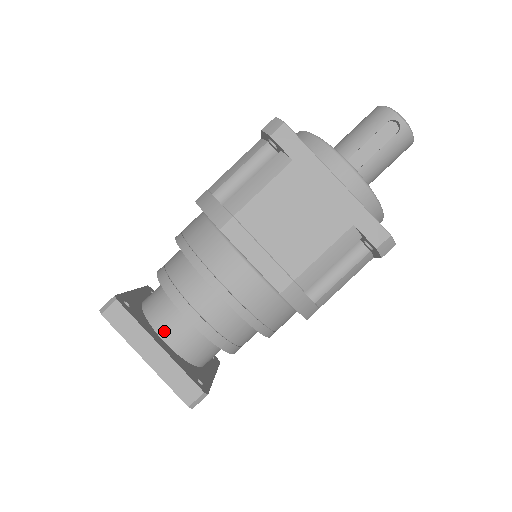
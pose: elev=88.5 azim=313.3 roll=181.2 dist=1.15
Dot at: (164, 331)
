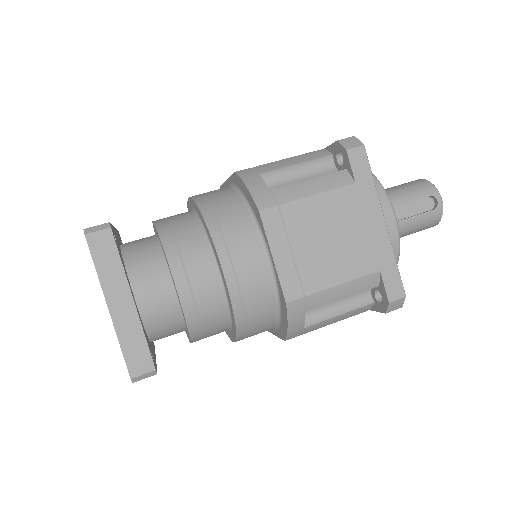
Dot at: (140, 286)
